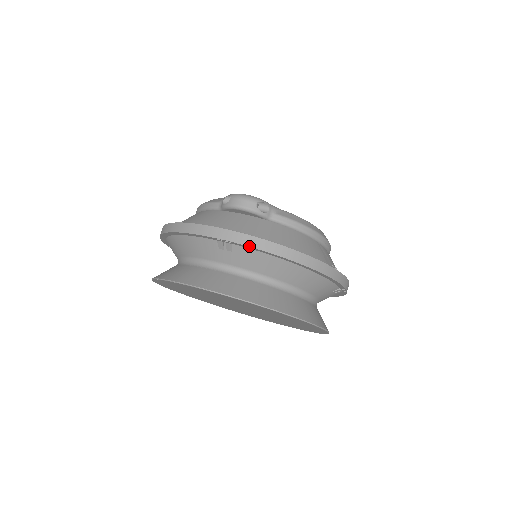
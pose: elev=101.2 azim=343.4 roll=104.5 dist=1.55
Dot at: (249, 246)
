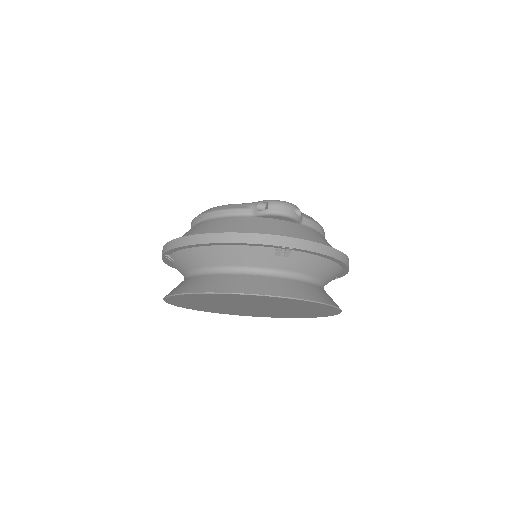
Dot at: (310, 251)
